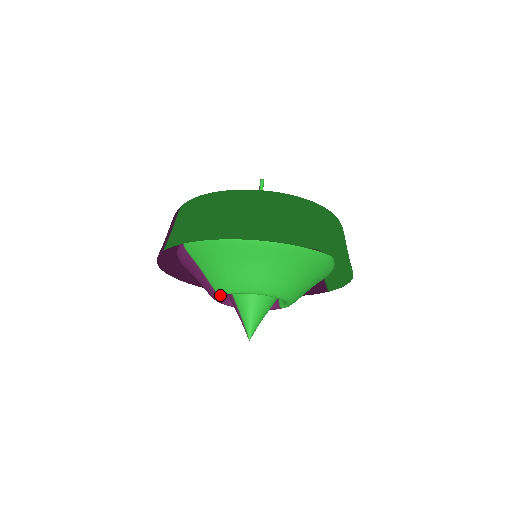
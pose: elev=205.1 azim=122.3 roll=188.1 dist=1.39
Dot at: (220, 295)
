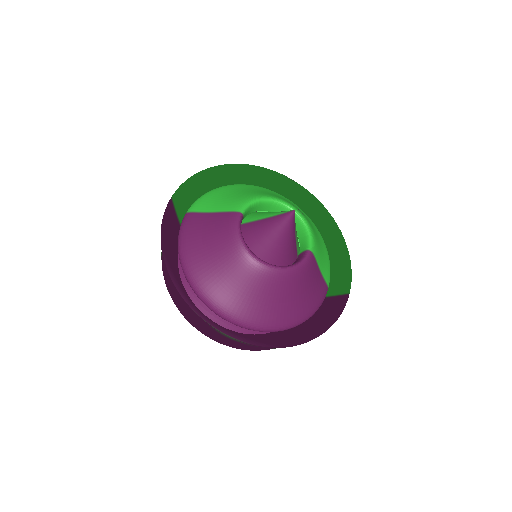
Dot at: (241, 212)
